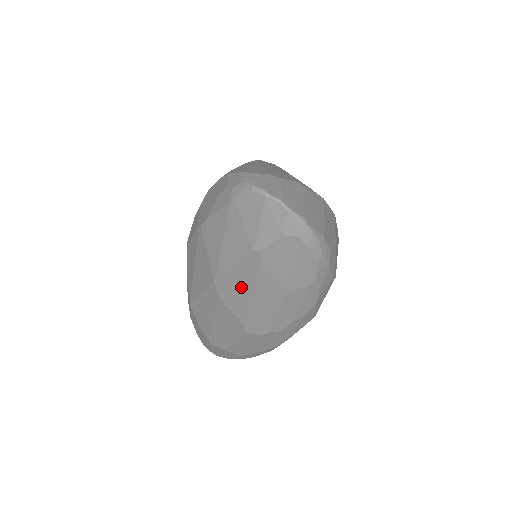
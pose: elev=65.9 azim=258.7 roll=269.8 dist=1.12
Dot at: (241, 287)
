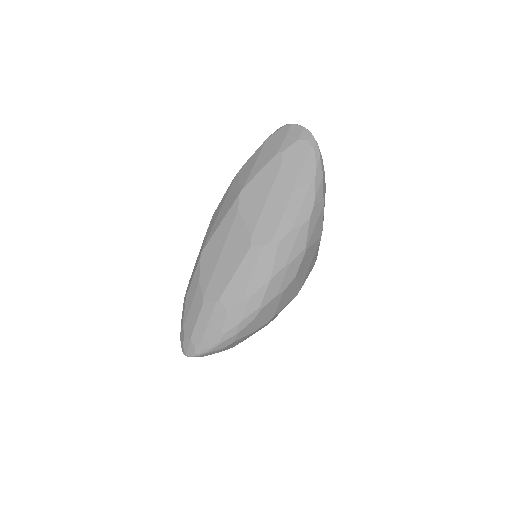
Dot at: (260, 191)
